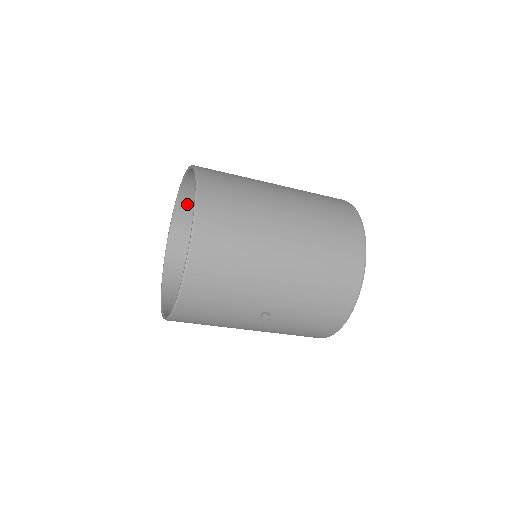
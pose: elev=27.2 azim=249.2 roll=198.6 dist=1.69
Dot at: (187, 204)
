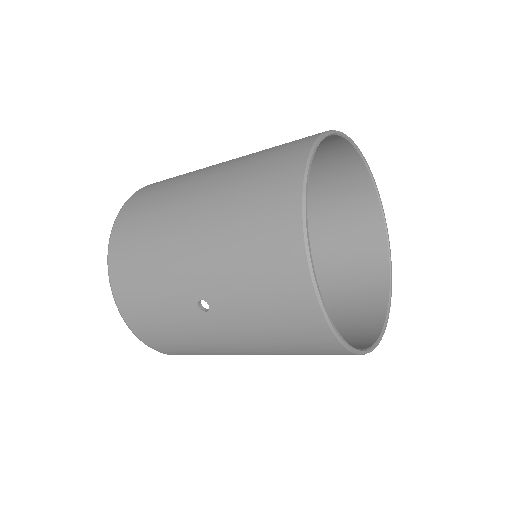
Dot at: occluded
